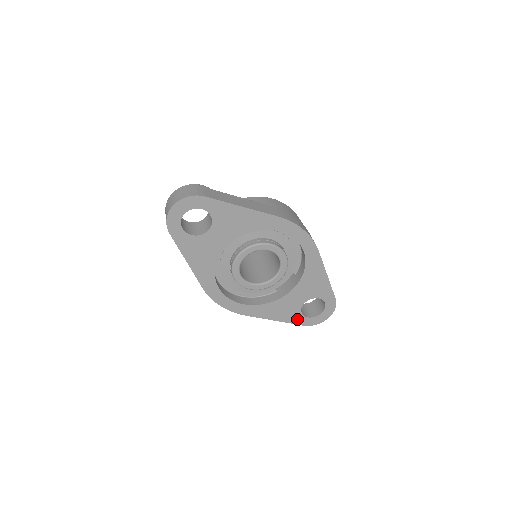
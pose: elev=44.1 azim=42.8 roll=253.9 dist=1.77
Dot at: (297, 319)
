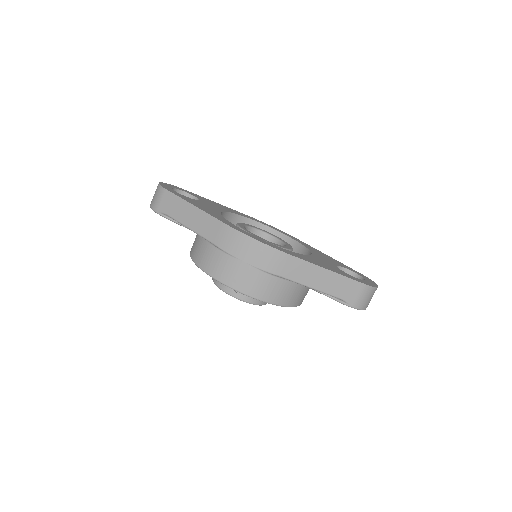
Dot at: (349, 276)
